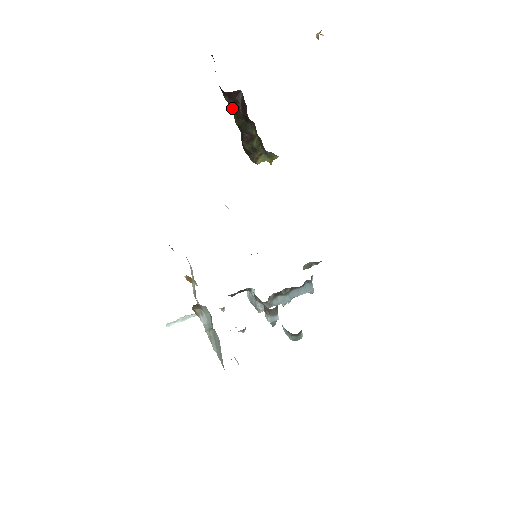
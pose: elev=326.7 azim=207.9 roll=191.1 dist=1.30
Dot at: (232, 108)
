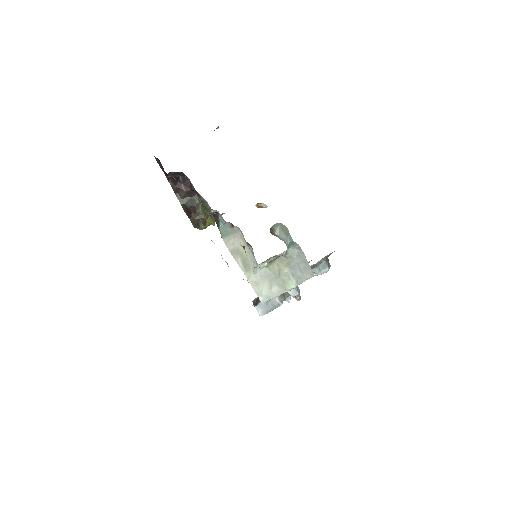
Dot at: (175, 193)
